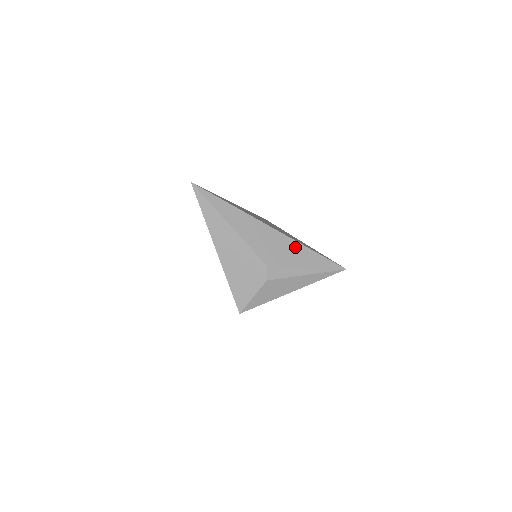
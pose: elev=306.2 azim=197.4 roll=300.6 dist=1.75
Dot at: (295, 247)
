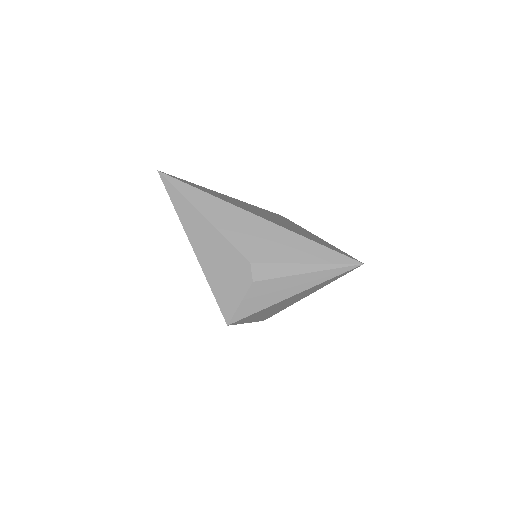
Dot at: (290, 239)
